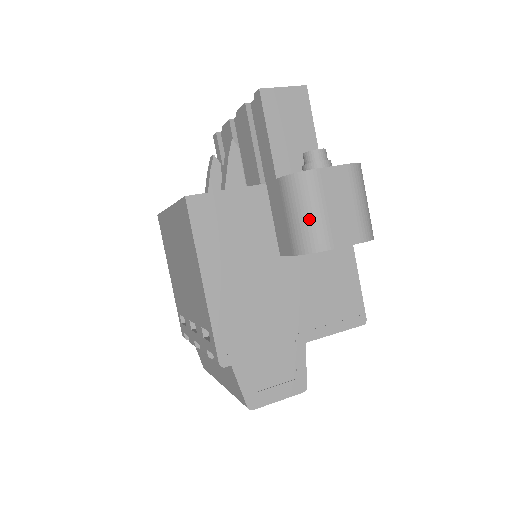
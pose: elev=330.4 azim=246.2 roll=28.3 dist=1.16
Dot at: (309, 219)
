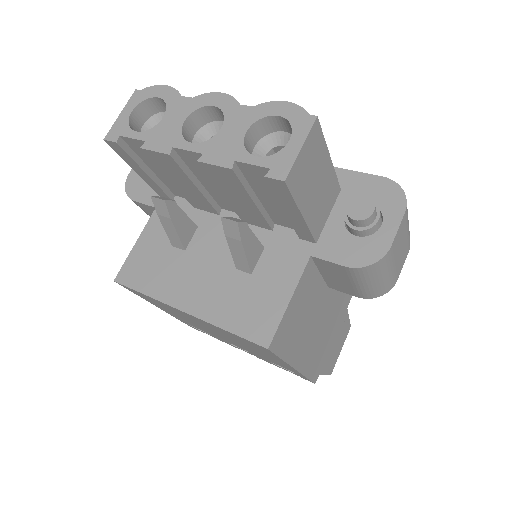
Dot at: (382, 282)
